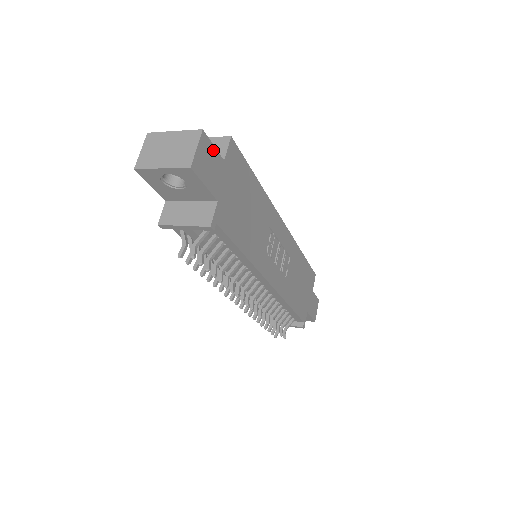
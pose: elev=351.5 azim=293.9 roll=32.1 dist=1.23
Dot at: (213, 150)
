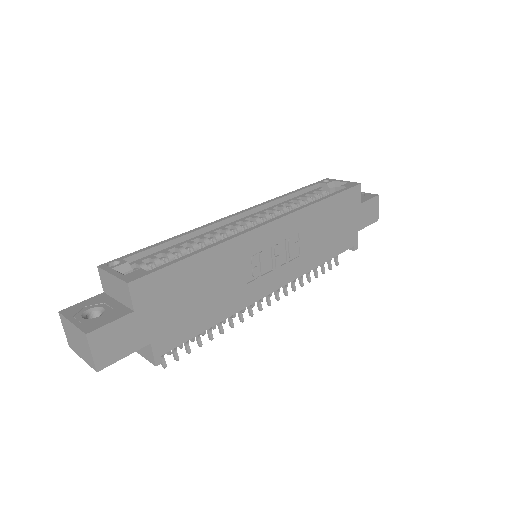
Dot at: (113, 326)
